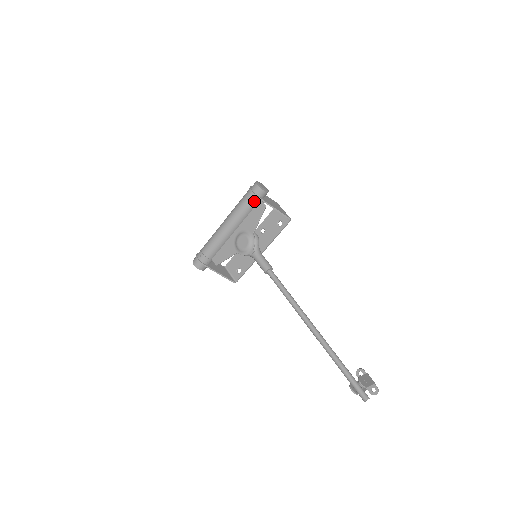
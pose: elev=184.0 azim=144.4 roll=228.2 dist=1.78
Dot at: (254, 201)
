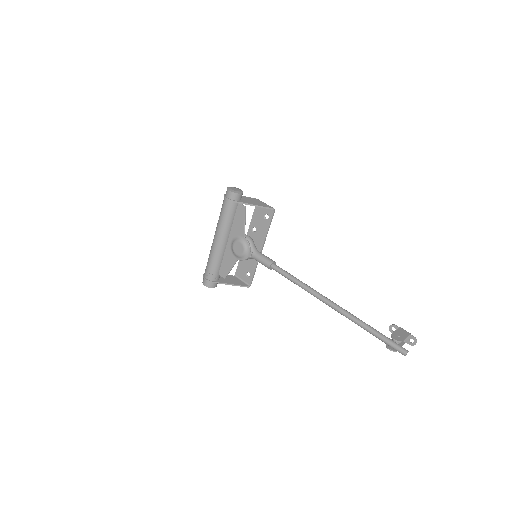
Dot at: (233, 207)
